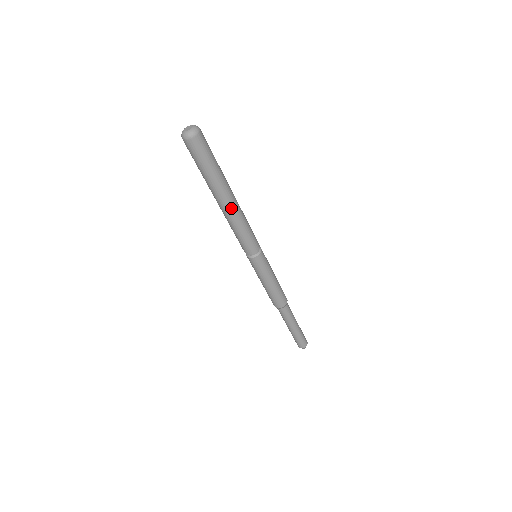
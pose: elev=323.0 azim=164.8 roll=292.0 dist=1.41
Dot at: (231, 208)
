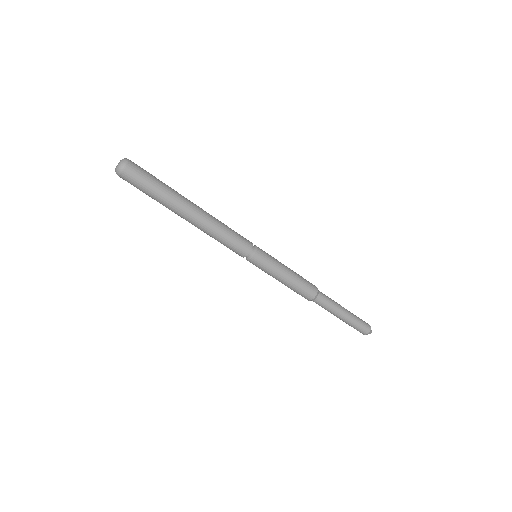
Dot at: (199, 218)
